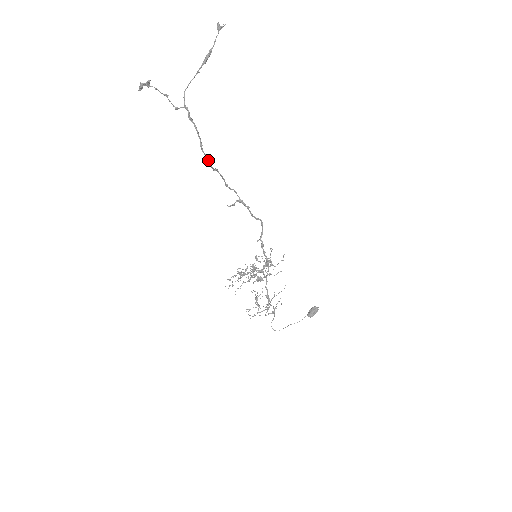
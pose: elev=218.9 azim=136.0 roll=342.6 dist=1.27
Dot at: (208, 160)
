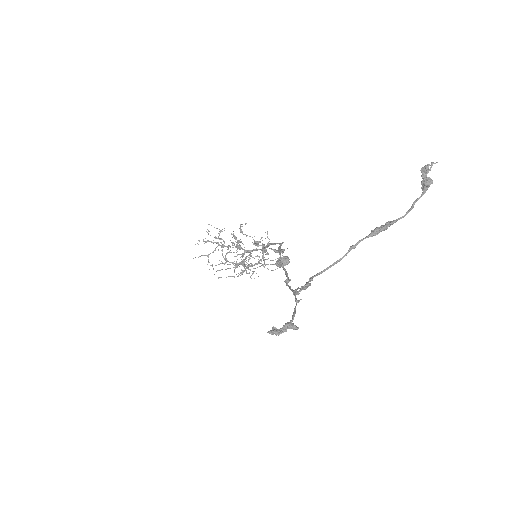
Dot at: (289, 286)
